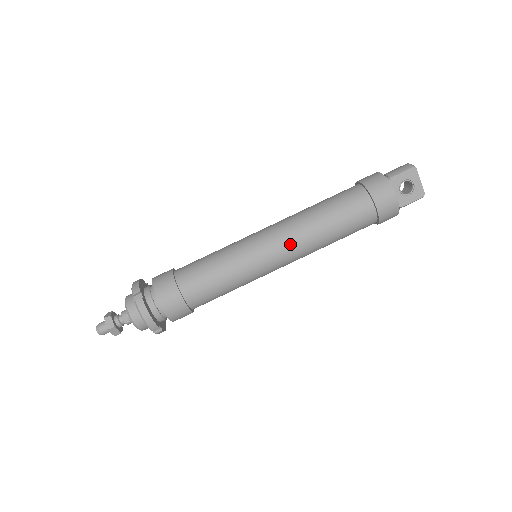
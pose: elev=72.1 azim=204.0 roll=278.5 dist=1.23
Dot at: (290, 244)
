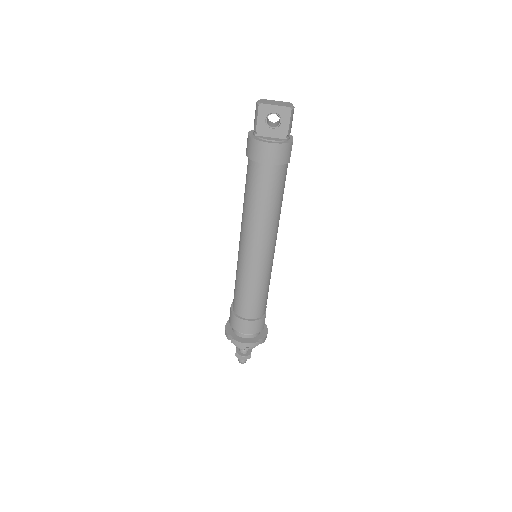
Dot at: (256, 240)
